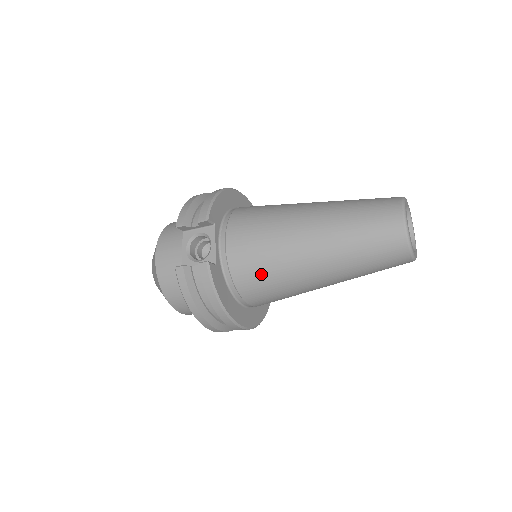
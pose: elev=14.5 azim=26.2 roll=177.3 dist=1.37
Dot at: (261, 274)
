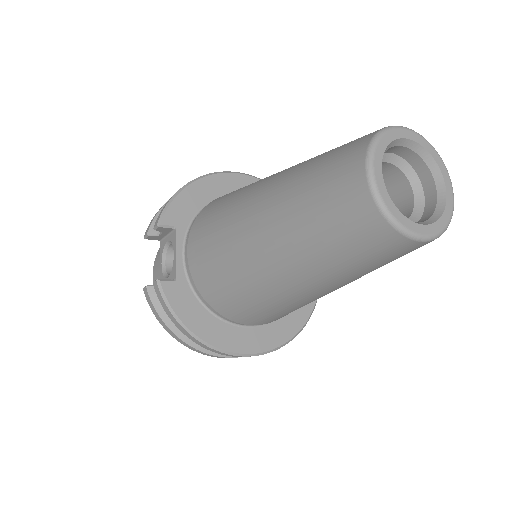
Dot at: (224, 287)
